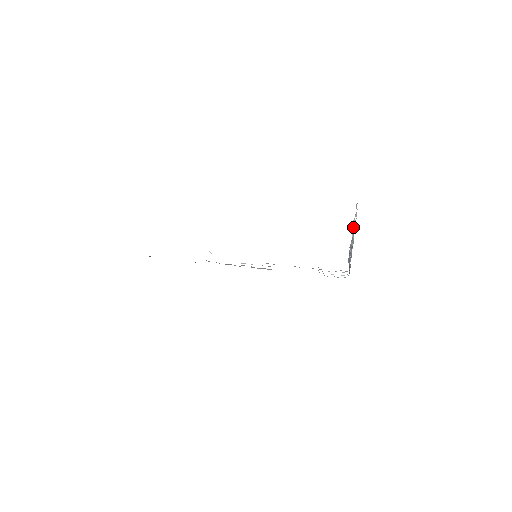
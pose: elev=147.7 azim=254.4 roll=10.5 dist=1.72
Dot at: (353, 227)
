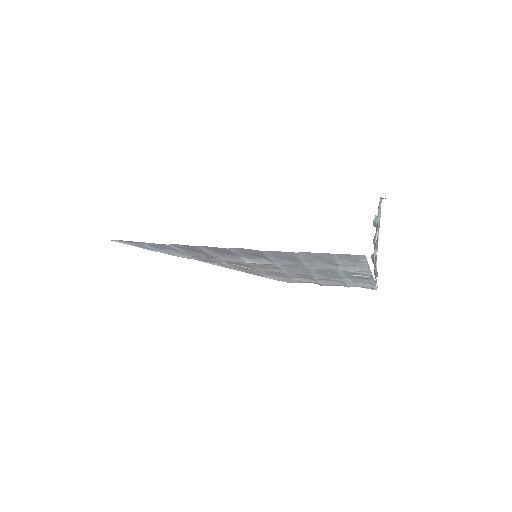
Dot at: occluded
